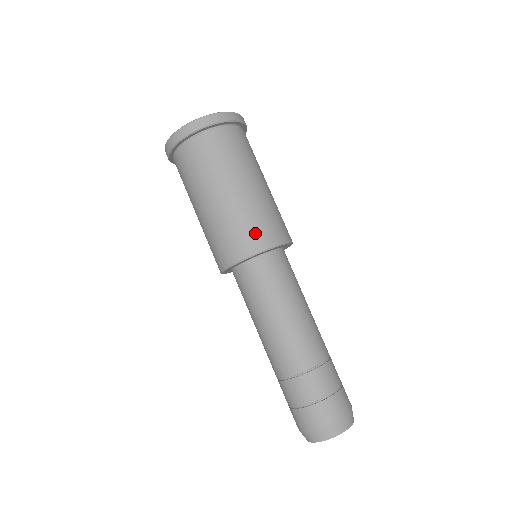
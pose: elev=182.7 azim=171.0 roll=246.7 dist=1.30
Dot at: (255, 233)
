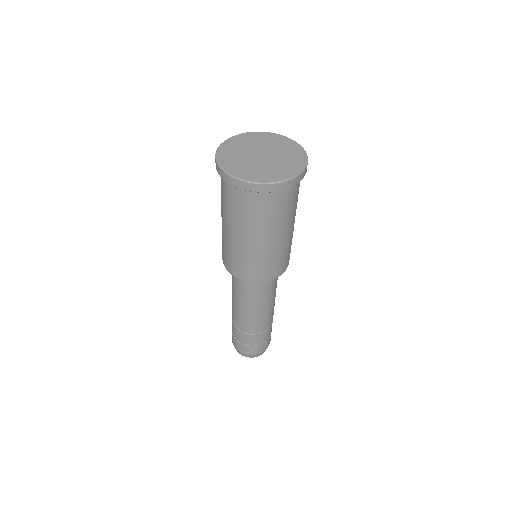
Dot at: (254, 272)
